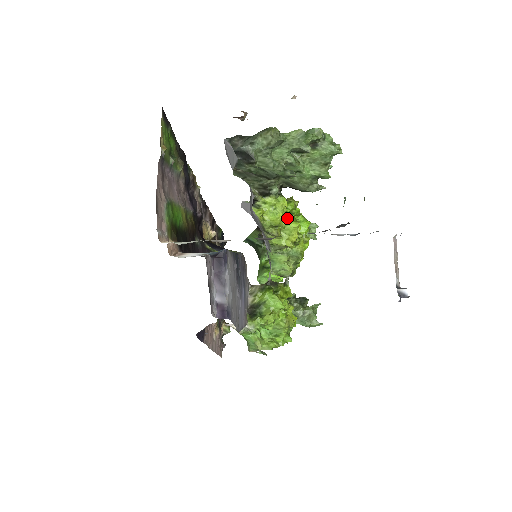
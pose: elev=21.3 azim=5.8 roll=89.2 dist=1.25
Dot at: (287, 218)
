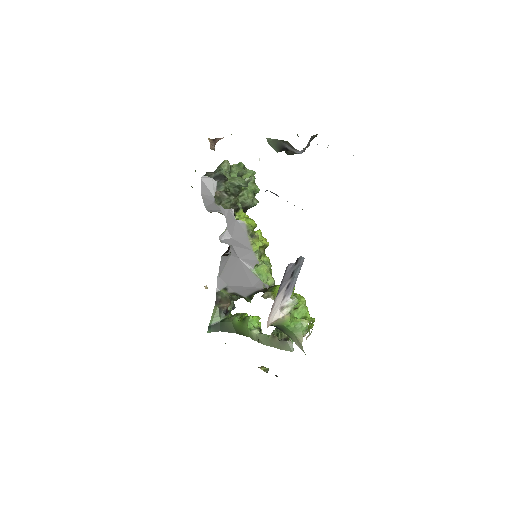
Dot at: occluded
